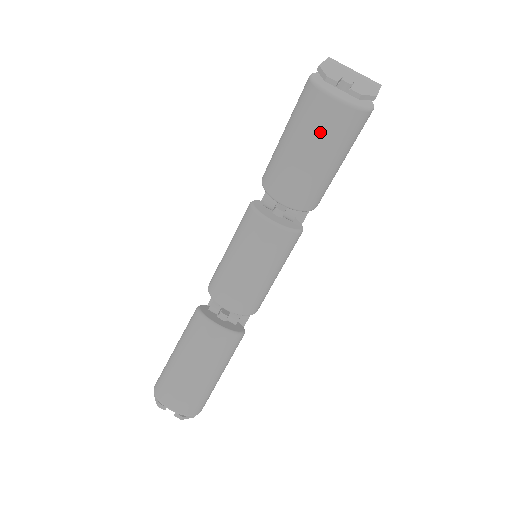
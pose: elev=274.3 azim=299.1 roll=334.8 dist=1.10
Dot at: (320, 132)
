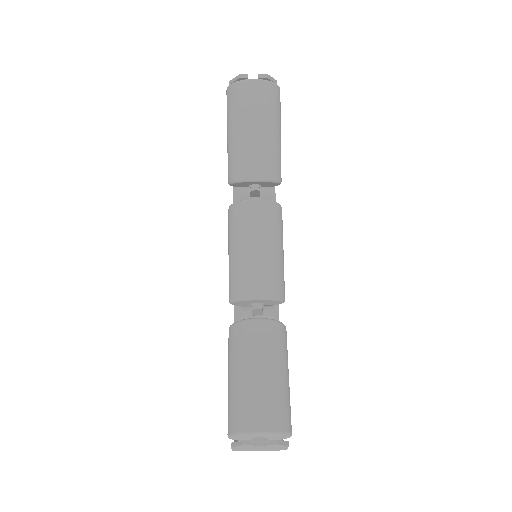
Dot at: (255, 107)
